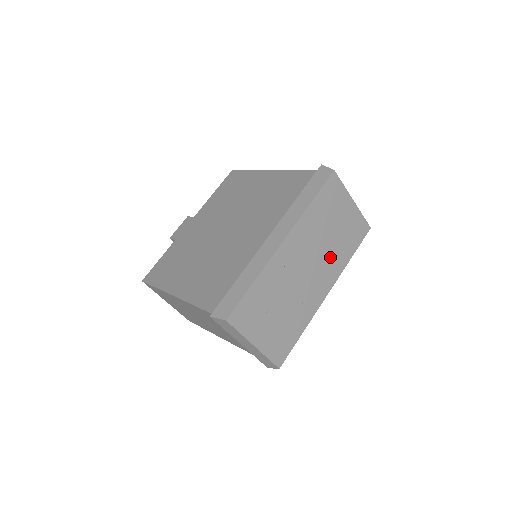
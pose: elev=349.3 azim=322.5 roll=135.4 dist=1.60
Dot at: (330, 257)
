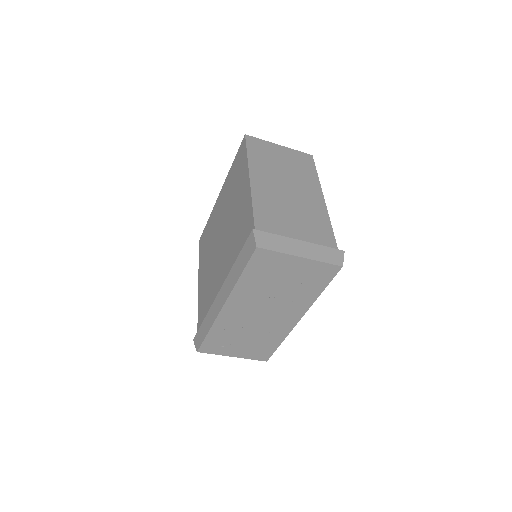
Dot at: (289, 300)
